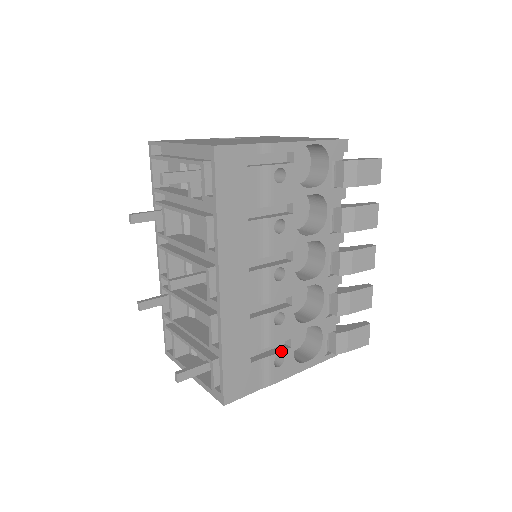
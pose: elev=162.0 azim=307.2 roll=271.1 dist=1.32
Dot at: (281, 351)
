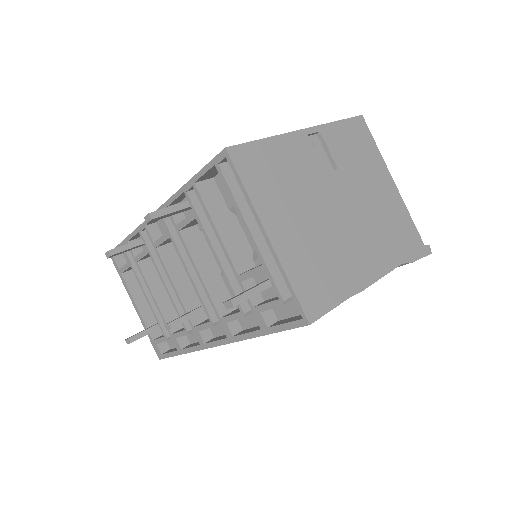
Dot at: occluded
